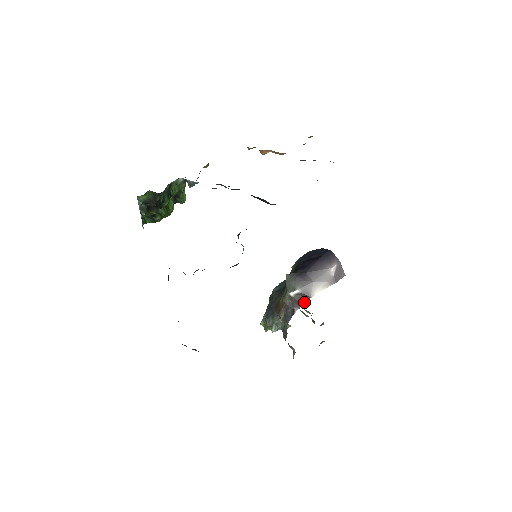
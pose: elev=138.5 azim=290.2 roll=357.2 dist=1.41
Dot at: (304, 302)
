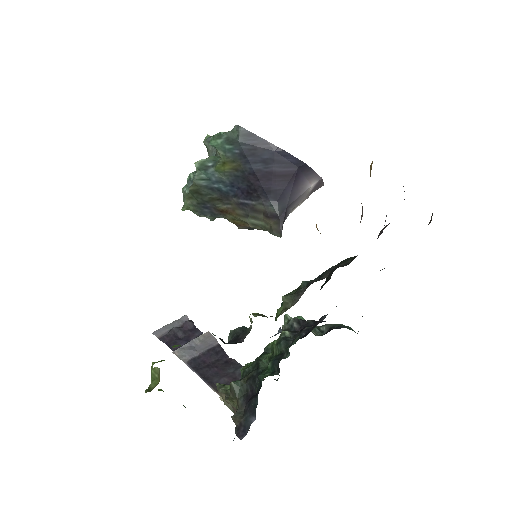
Dot at: occluded
